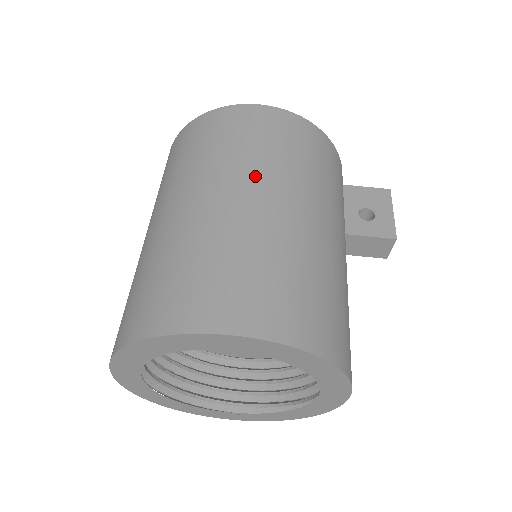
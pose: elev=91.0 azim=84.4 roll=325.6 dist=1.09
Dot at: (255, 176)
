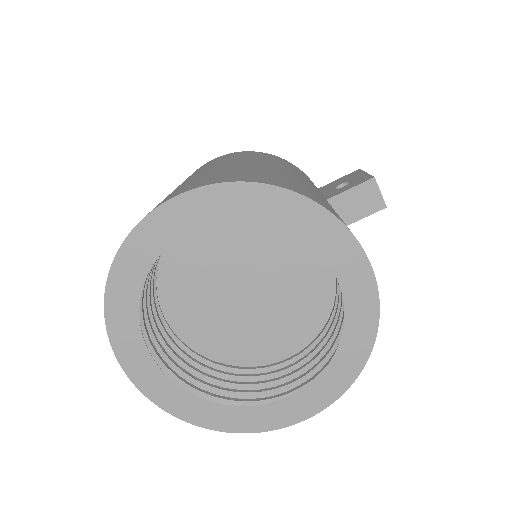
Dot at: (204, 168)
